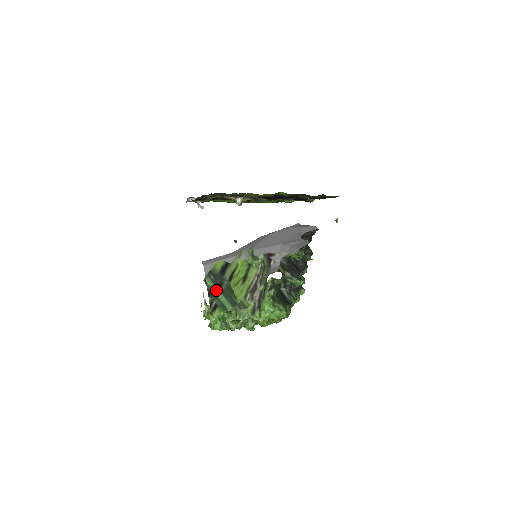
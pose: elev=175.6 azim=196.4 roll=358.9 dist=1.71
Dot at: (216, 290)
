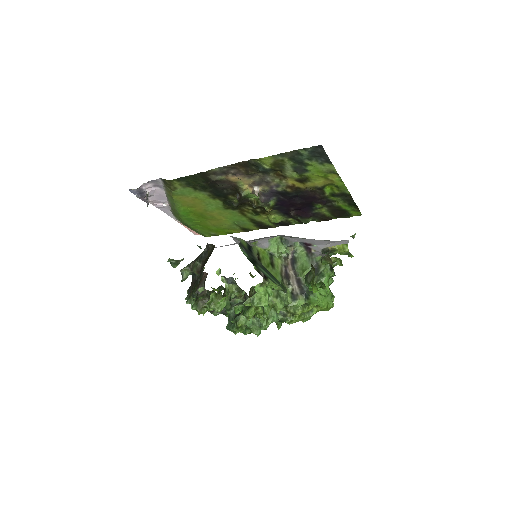
Dot at: (255, 262)
